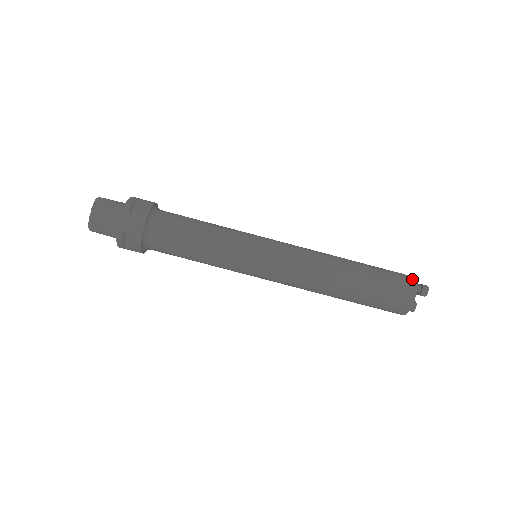
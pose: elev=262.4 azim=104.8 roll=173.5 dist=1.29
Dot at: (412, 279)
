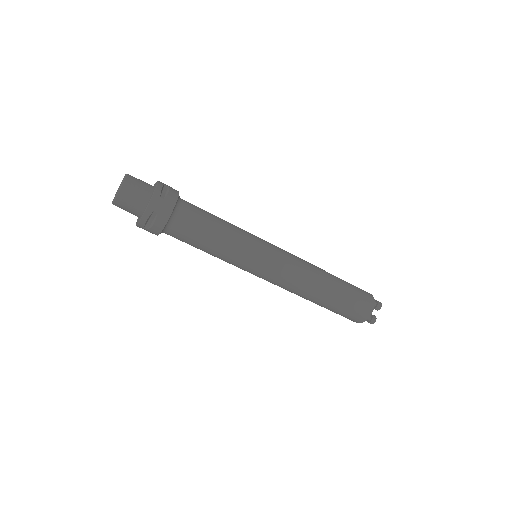
Dot at: (366, 317)
